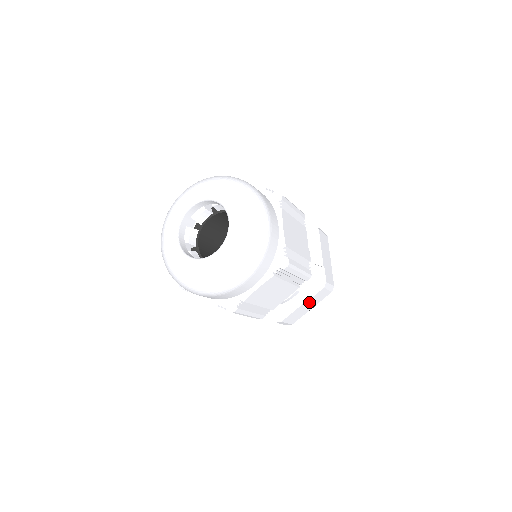
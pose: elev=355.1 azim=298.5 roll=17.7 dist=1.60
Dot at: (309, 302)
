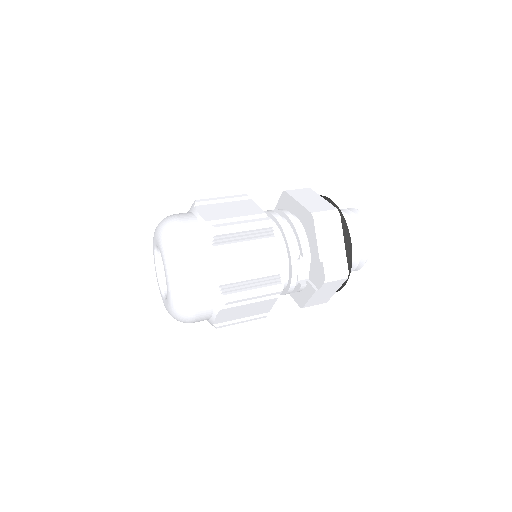
Dot at: (321, 292)
